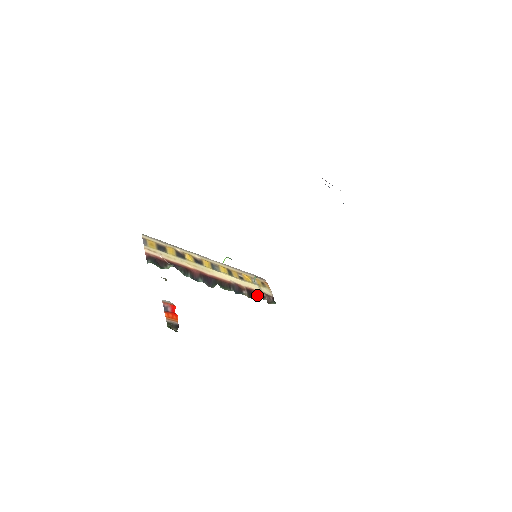
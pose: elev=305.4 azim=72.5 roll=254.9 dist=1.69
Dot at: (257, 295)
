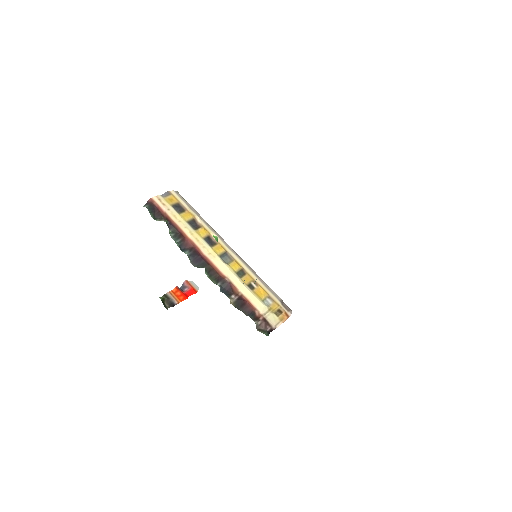
Dot at: (250, 311)
